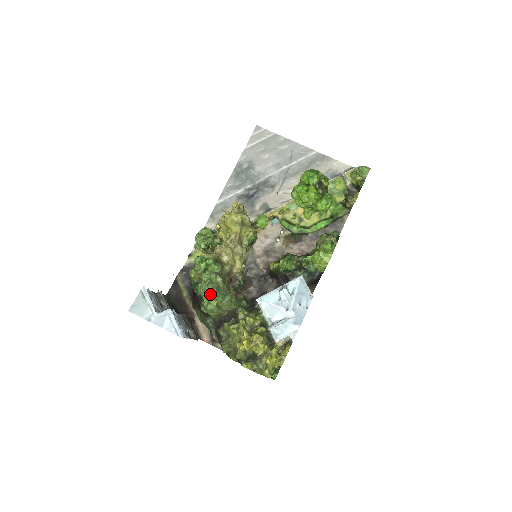
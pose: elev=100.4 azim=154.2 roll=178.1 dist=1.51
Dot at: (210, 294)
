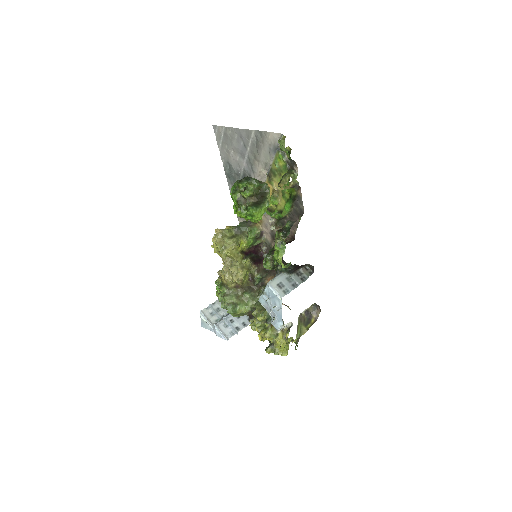
Dot at: occluded
